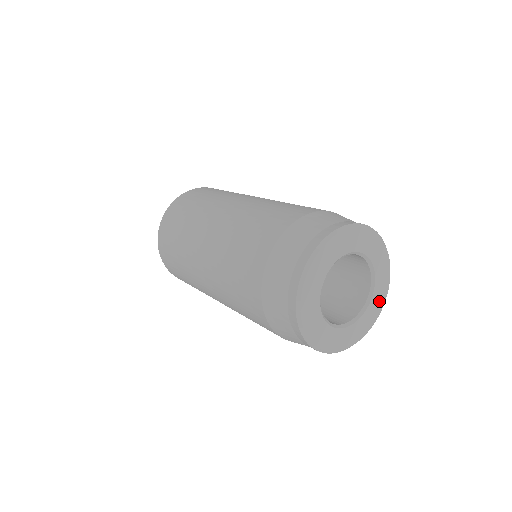
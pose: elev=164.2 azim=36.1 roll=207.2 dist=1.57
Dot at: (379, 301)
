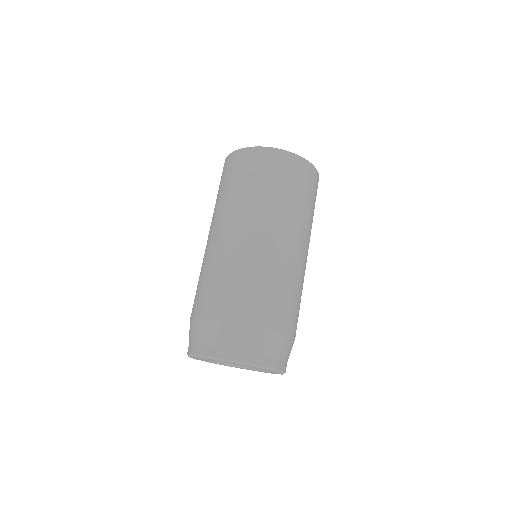
Dot at: occluded
